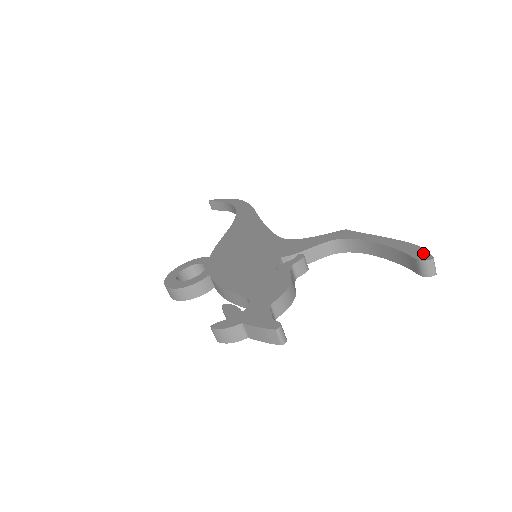
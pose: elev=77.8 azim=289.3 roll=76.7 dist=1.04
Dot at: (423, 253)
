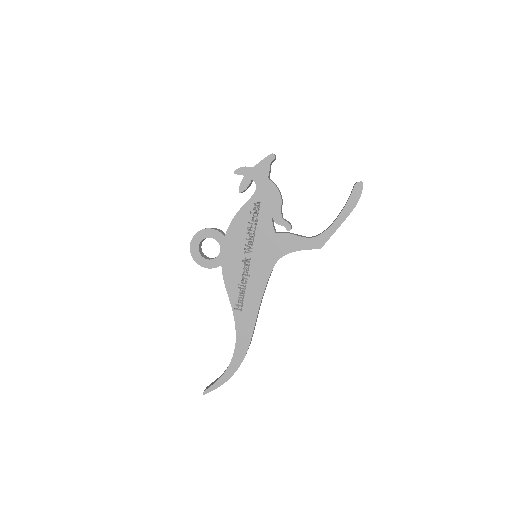
Dot at: occluded
